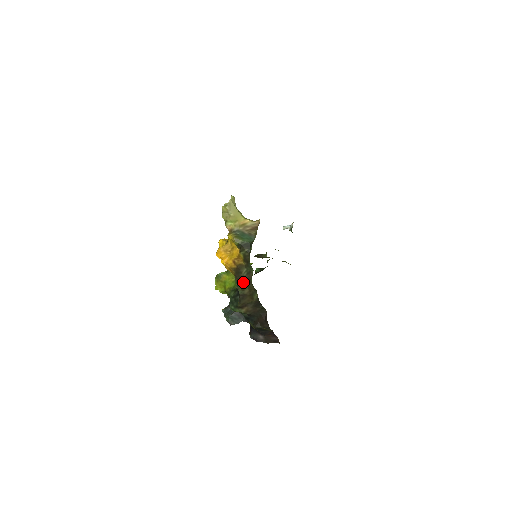
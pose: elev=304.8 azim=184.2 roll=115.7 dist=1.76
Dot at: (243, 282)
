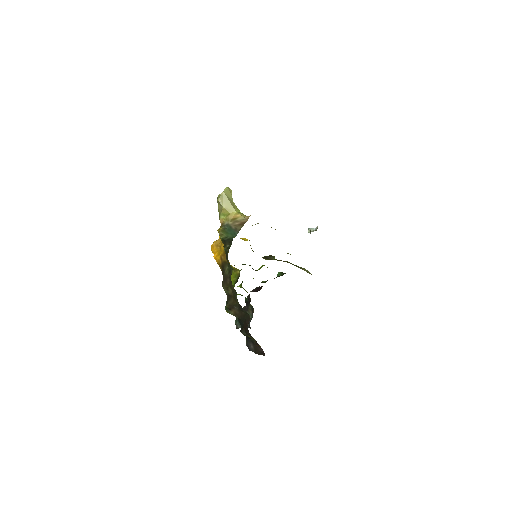
Dot at: (226, 281)
